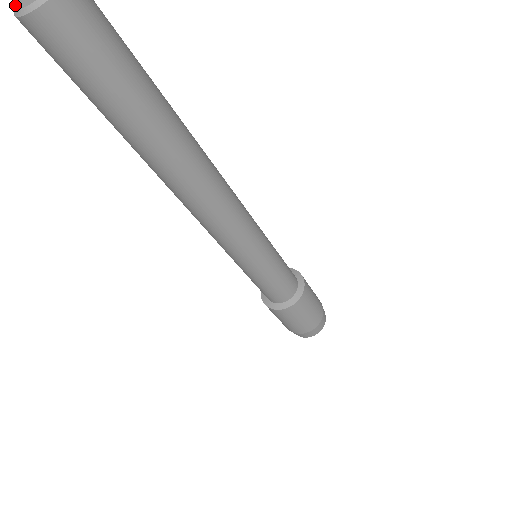
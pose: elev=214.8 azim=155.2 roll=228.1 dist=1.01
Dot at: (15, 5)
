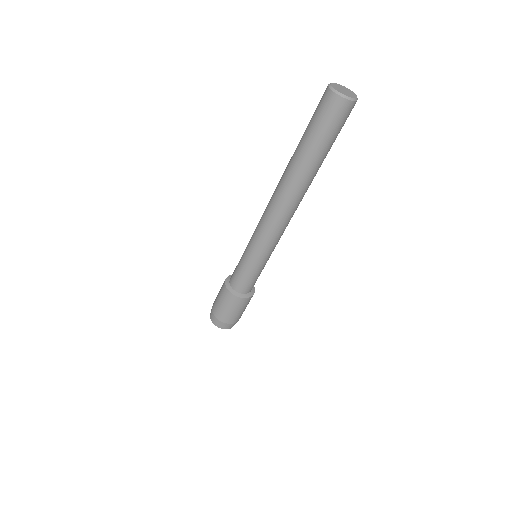
Dot at: (337, 90)
